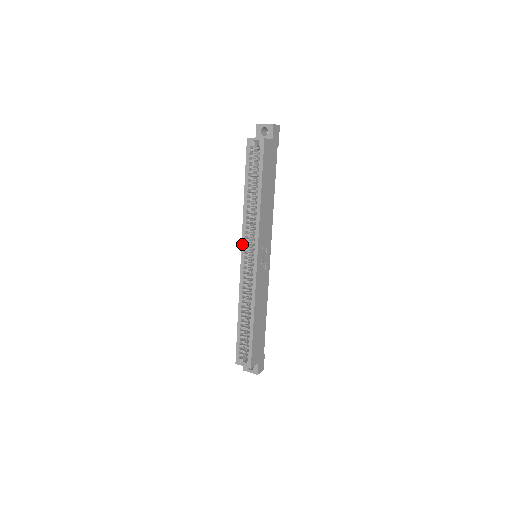
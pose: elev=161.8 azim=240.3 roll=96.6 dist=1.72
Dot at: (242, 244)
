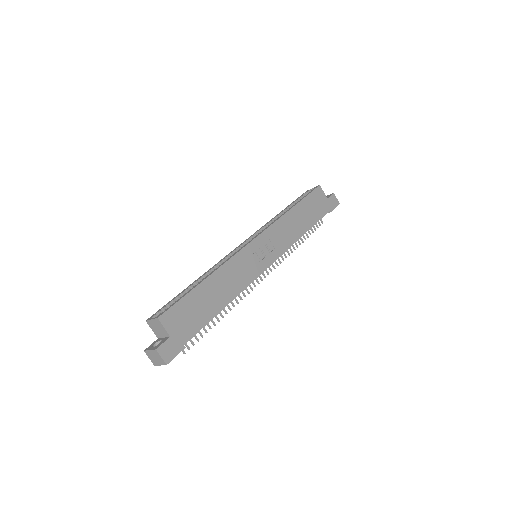
Dot at: (250, 236)
